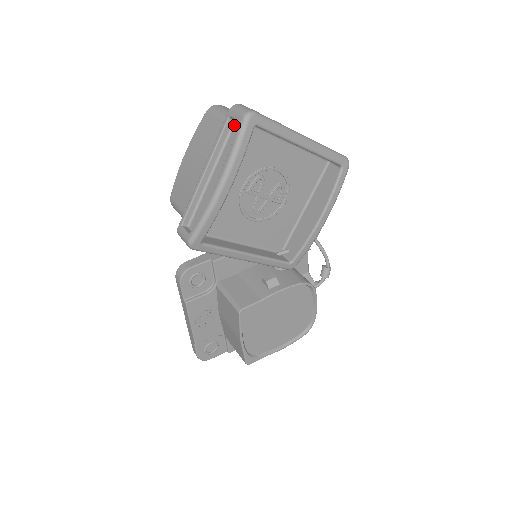
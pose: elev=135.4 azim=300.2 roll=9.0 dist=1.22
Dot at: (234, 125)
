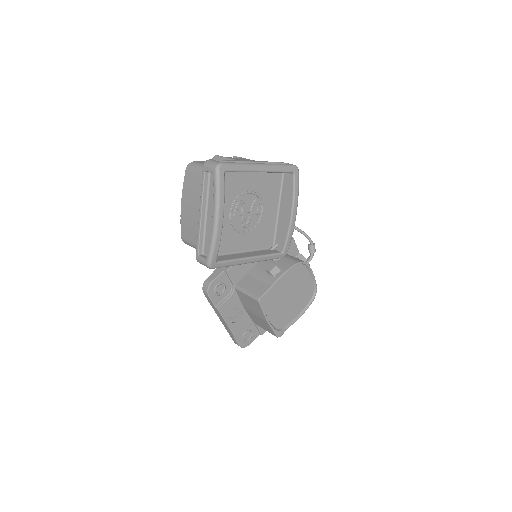
Dot at: (210, 175)
